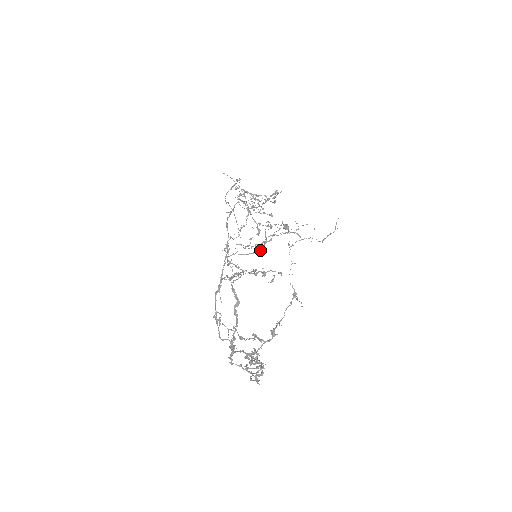
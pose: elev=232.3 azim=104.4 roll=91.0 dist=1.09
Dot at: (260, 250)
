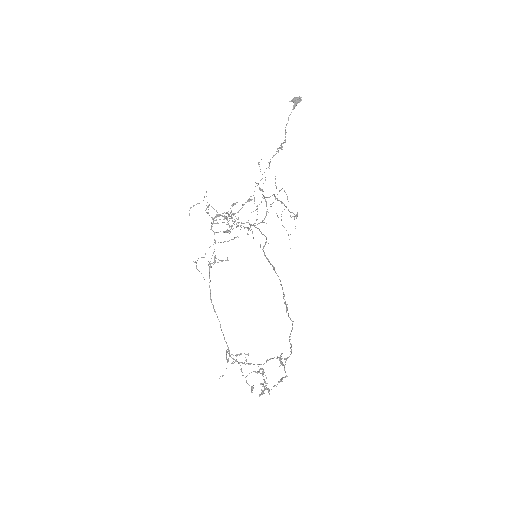
Dot at: (266, 215)
